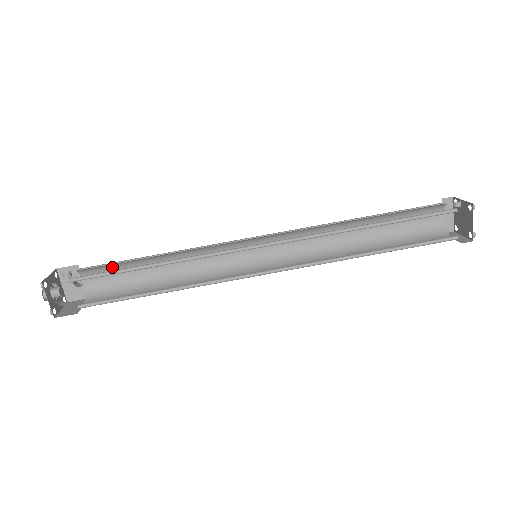
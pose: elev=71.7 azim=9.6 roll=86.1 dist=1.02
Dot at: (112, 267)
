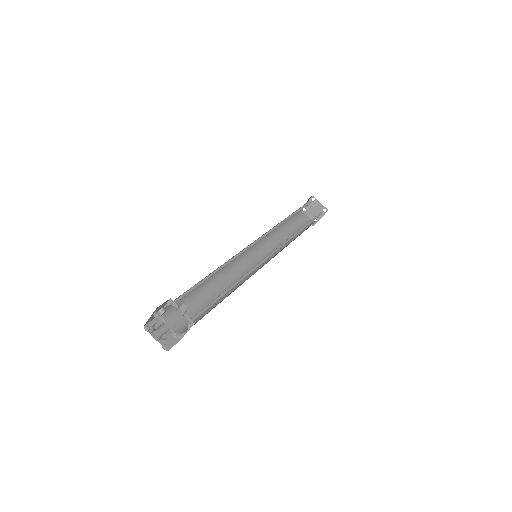
Dot at: occluded
